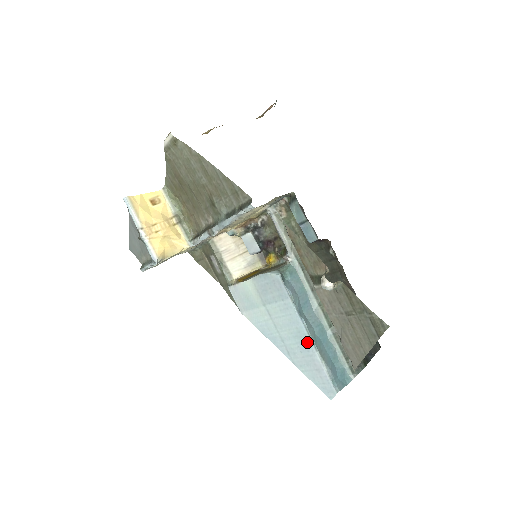
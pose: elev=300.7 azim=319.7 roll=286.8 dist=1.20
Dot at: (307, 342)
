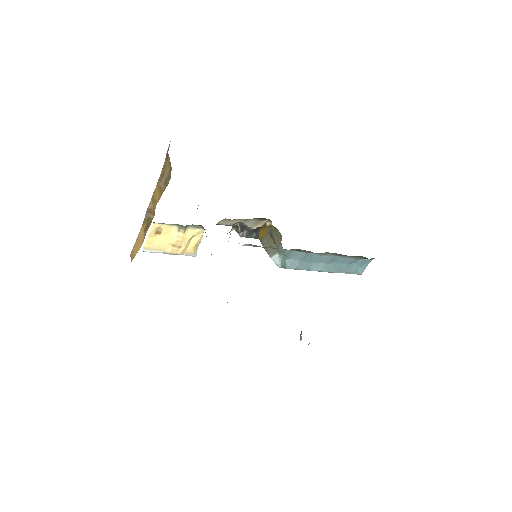
Dot at: occluded
